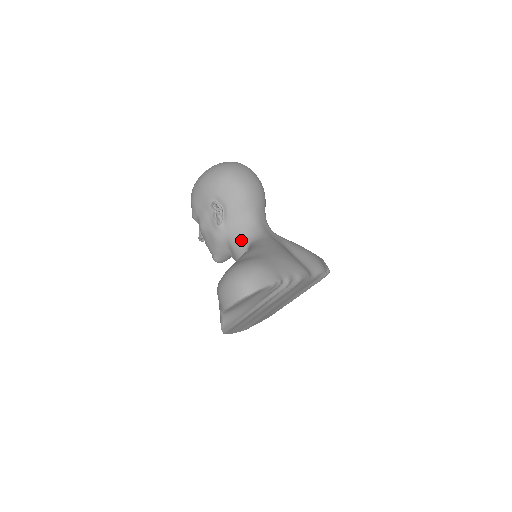
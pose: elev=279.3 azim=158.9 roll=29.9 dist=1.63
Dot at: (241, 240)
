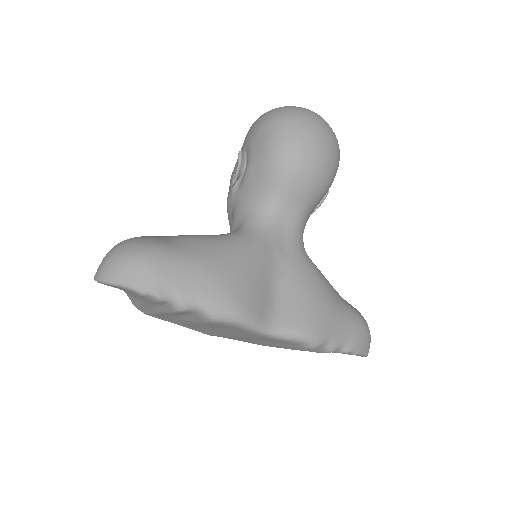
Dot at: (236, 221)
